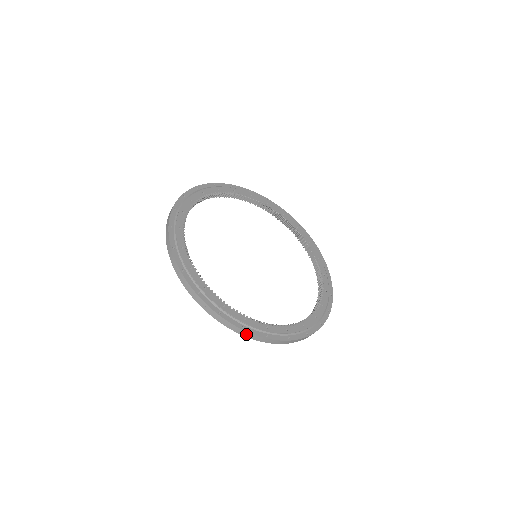
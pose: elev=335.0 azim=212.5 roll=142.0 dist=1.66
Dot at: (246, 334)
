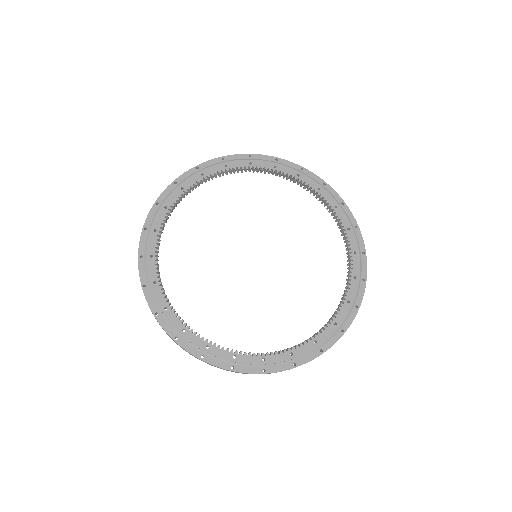
Dot at: (158, 322)
